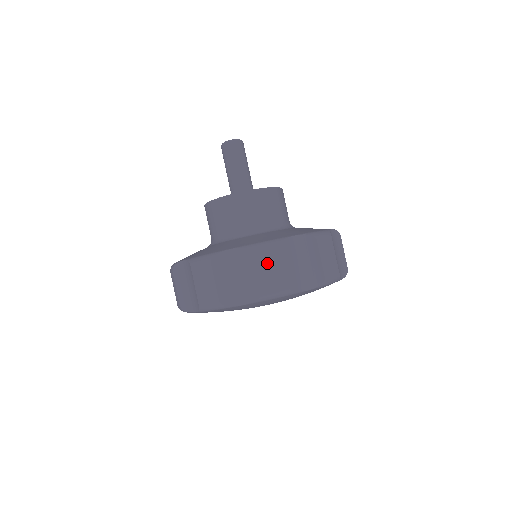
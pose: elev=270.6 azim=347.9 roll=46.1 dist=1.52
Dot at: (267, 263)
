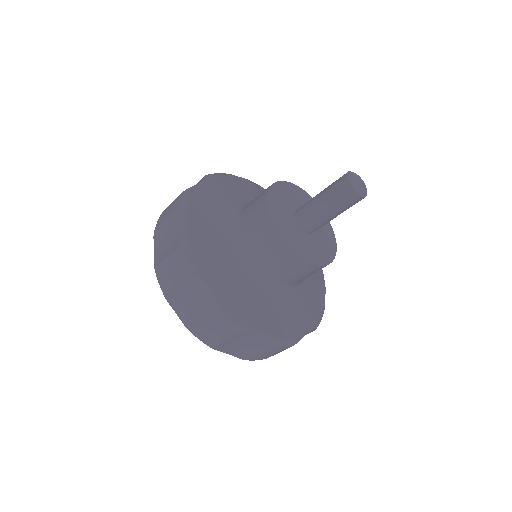
Dot at: (275, 351)
